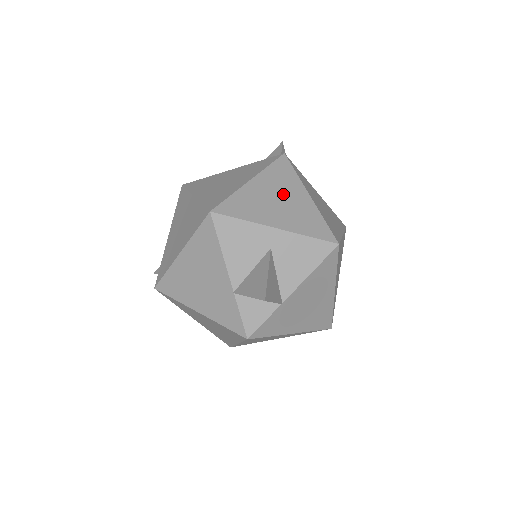
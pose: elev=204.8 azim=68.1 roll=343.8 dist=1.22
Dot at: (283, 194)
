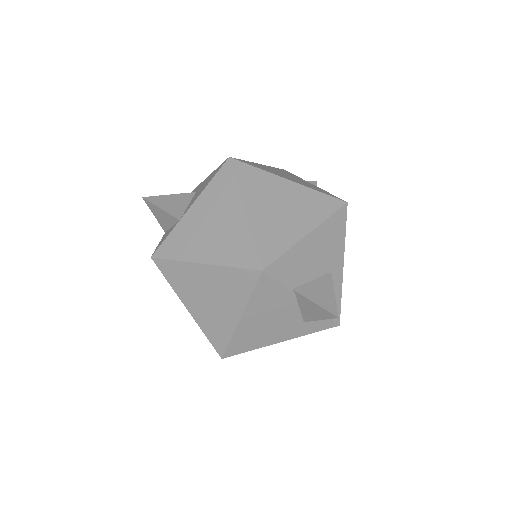
Dot at: occluded
